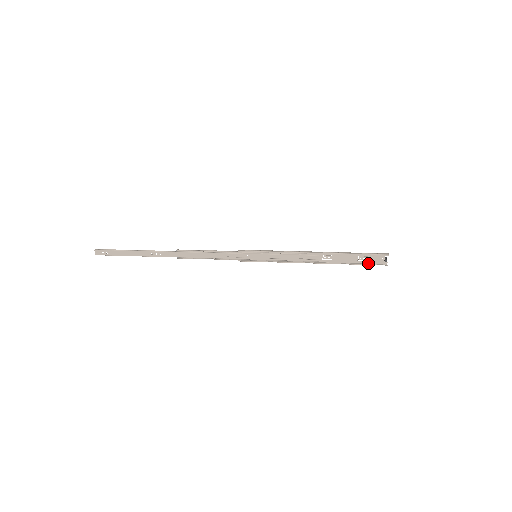
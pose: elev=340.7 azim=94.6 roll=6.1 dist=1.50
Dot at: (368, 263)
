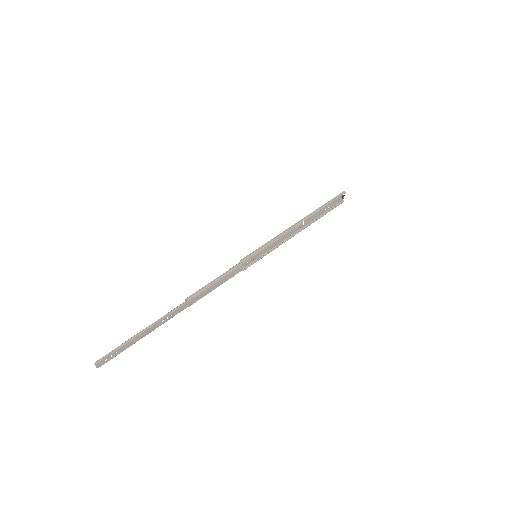
Dot at: (332, 207)
